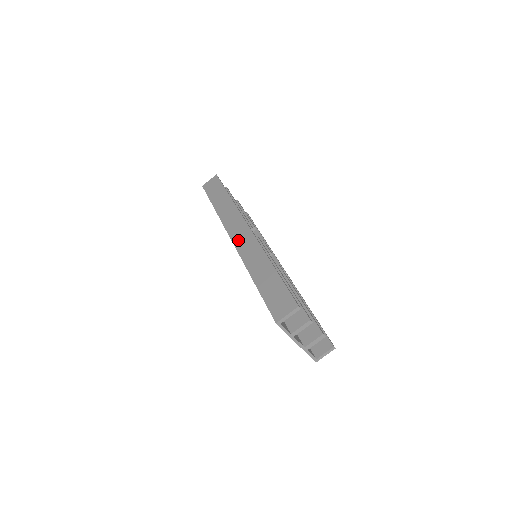
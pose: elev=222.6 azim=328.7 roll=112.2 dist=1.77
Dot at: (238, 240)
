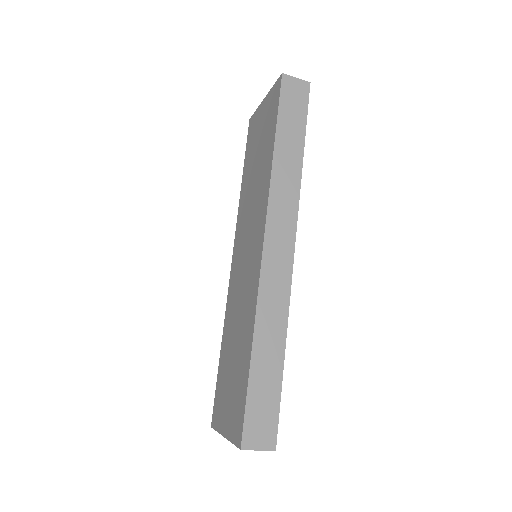
Dot at: (271, 258)
